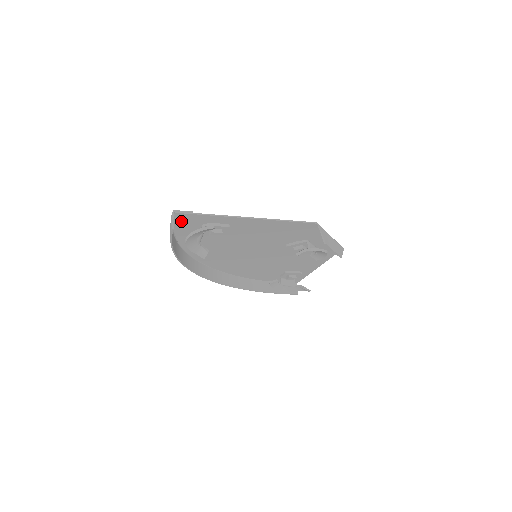
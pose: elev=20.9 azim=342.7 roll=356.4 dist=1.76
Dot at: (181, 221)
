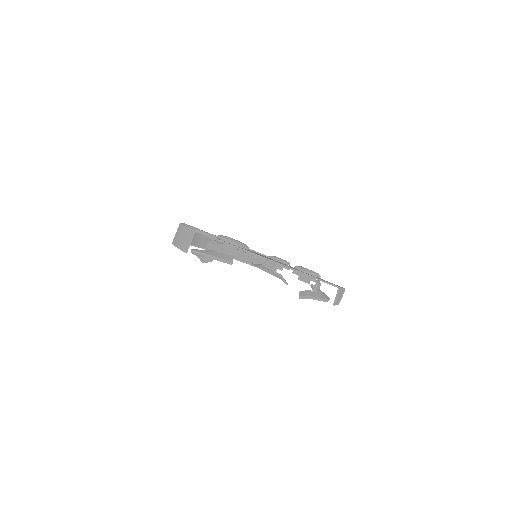
Dot at: occluded
